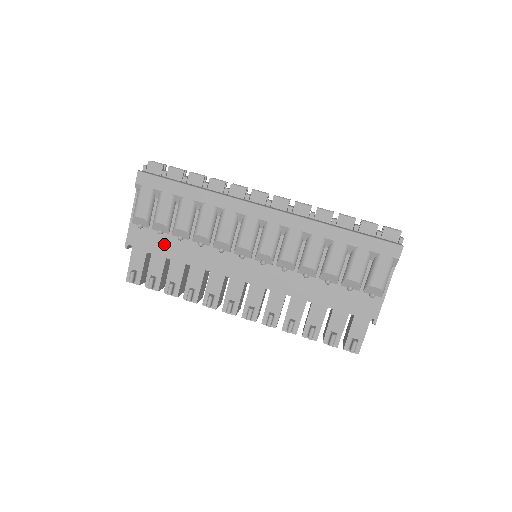
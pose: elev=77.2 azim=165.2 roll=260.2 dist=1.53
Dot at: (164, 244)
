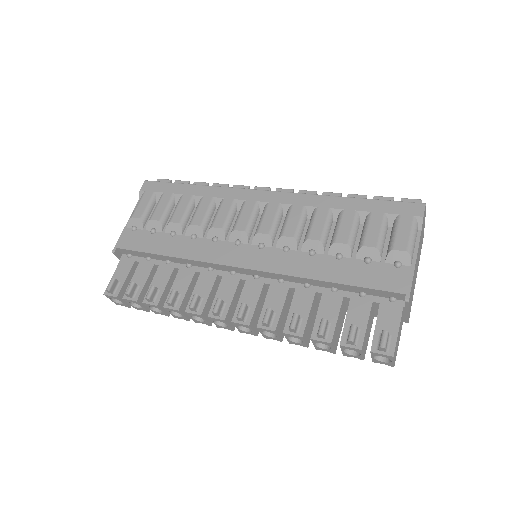
Dot at: (155, 242)
